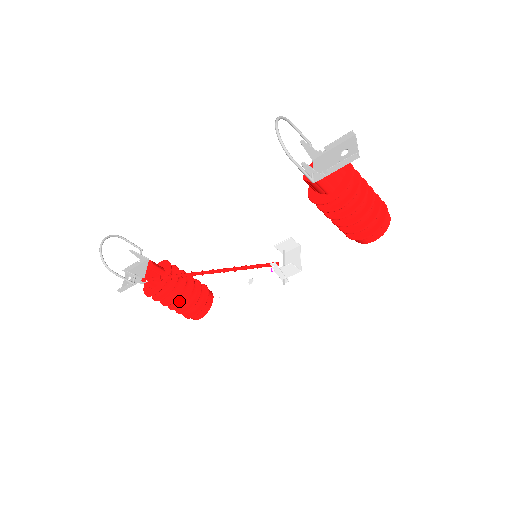
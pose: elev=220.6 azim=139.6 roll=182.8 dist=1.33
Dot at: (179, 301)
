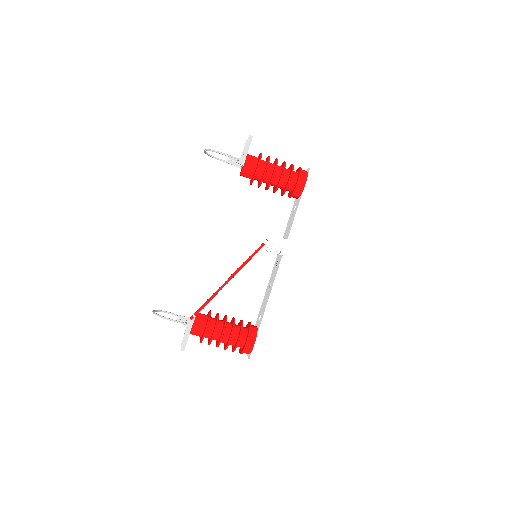
Dot at: (229, 333)
